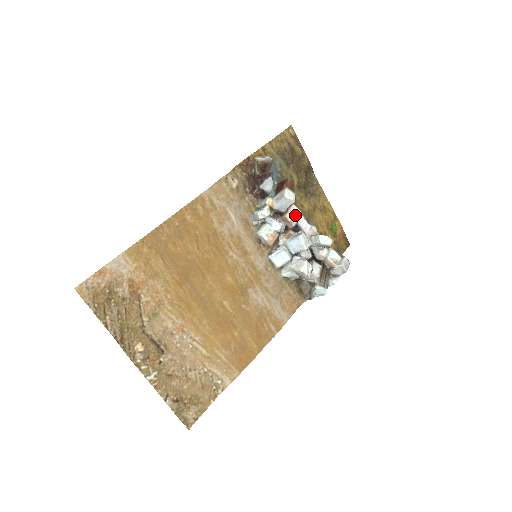
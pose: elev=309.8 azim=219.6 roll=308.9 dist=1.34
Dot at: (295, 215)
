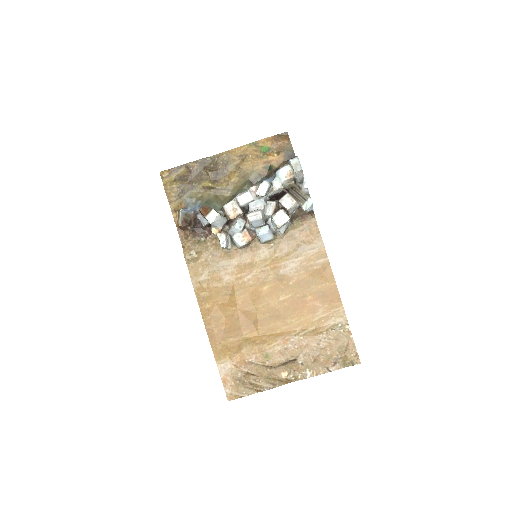
Dot at: (233, 209)
